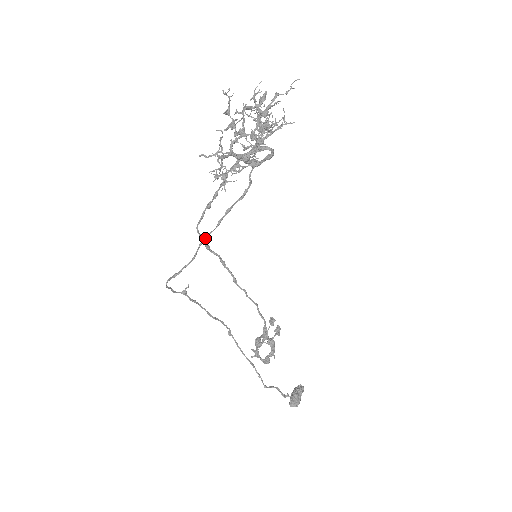
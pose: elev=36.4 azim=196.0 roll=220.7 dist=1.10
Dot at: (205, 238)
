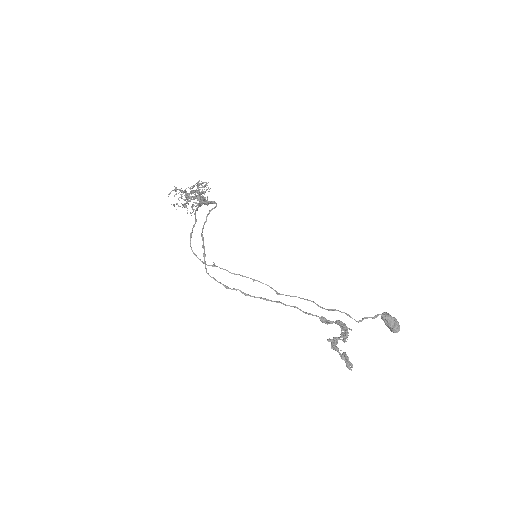
Dot at: (195, 211)
